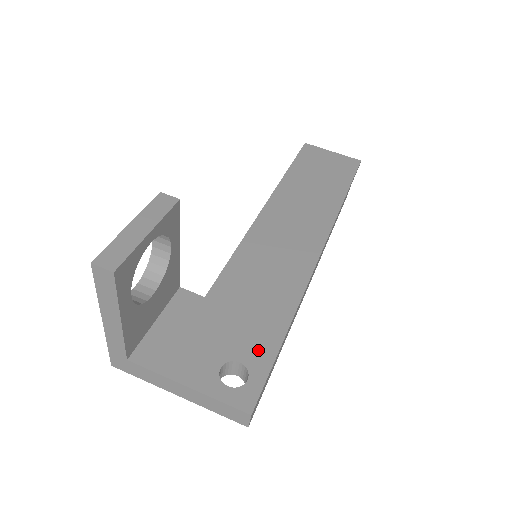
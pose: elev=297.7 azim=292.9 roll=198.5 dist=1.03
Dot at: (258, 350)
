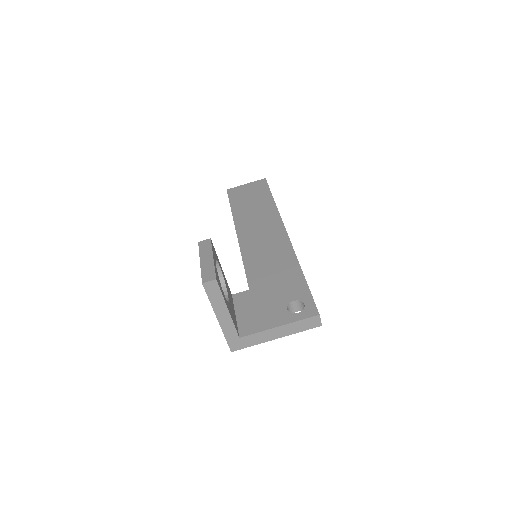
Dot at: (297, 291)
